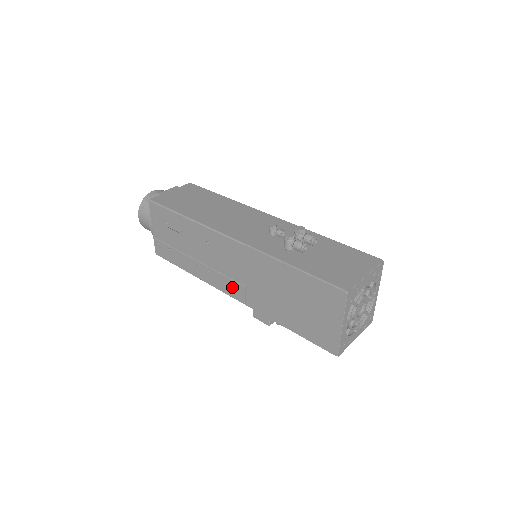
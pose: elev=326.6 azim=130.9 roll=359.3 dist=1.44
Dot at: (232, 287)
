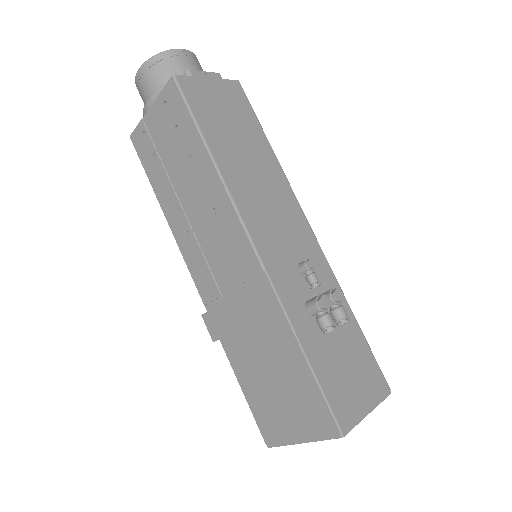
Dot at: (204, 277)
